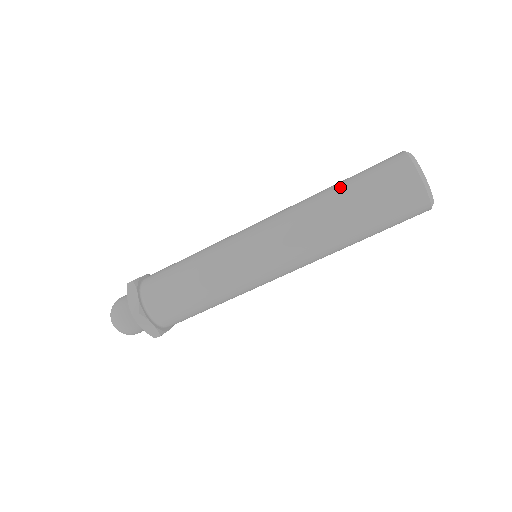
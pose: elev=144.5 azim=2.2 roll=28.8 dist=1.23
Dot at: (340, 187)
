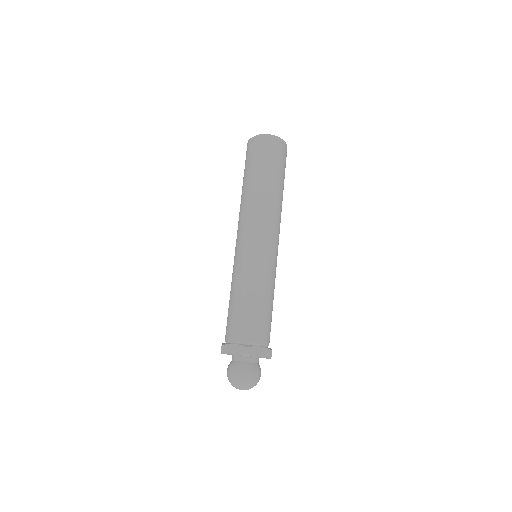
Dot at: occluded
